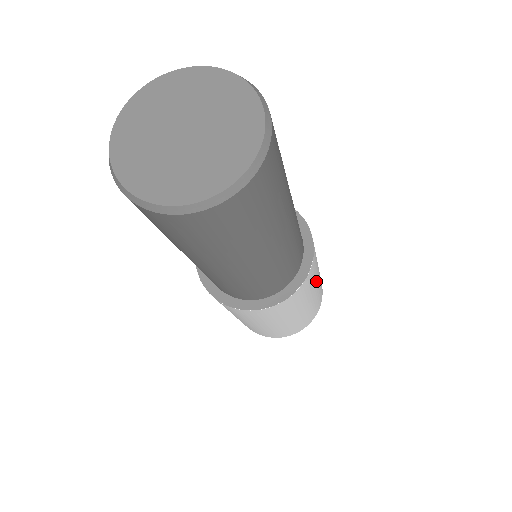
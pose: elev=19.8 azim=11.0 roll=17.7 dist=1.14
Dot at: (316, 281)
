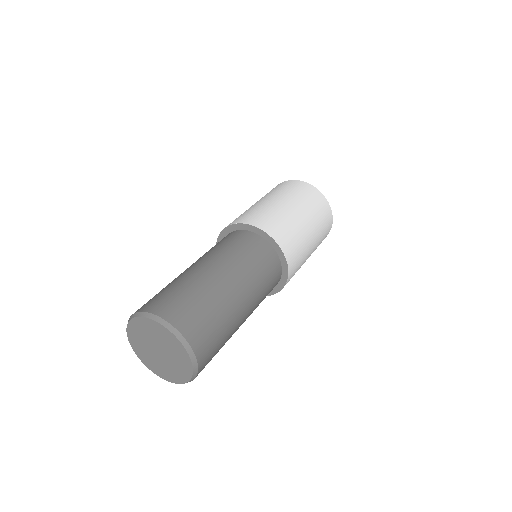
Dot at: (302, 231)
